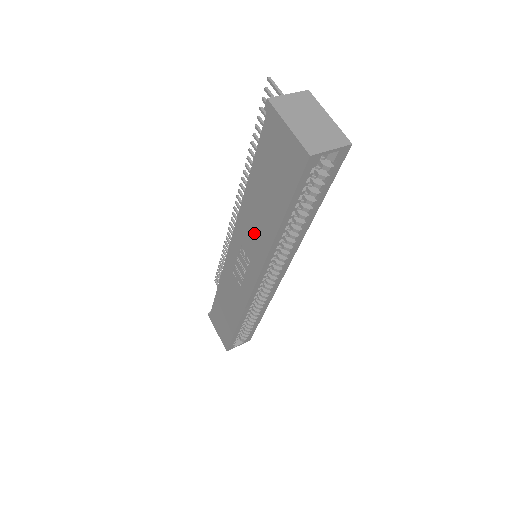
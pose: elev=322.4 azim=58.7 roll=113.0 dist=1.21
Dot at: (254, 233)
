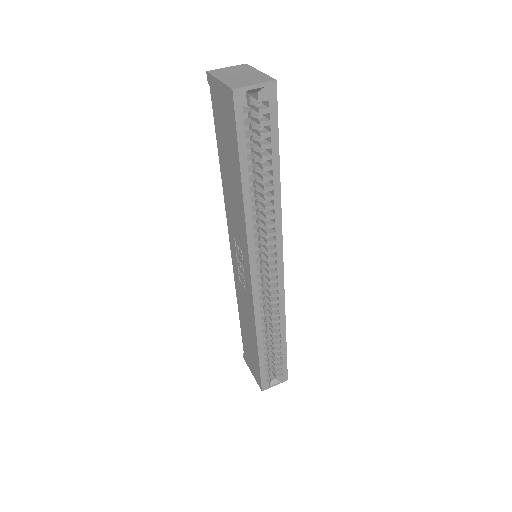
Dot at: (235, 215)
